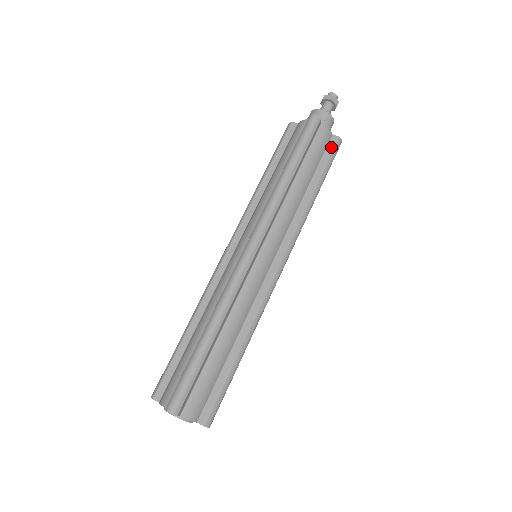
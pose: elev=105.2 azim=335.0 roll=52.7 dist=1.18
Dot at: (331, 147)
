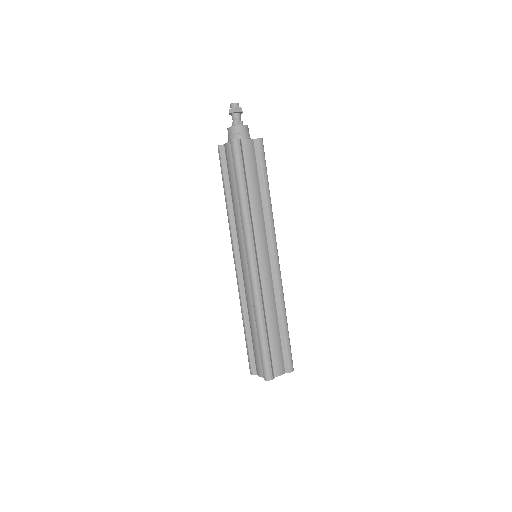
Dot at: (258, 150)
